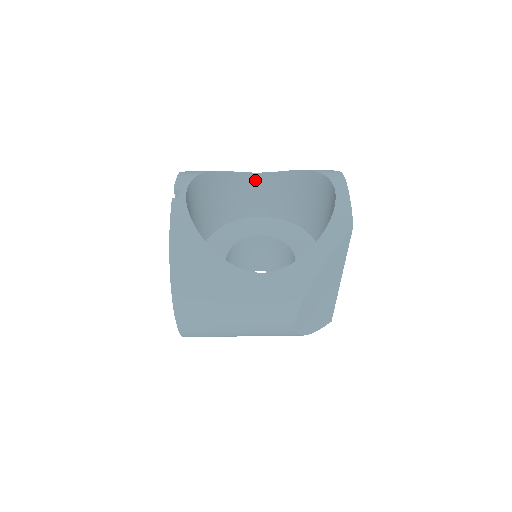
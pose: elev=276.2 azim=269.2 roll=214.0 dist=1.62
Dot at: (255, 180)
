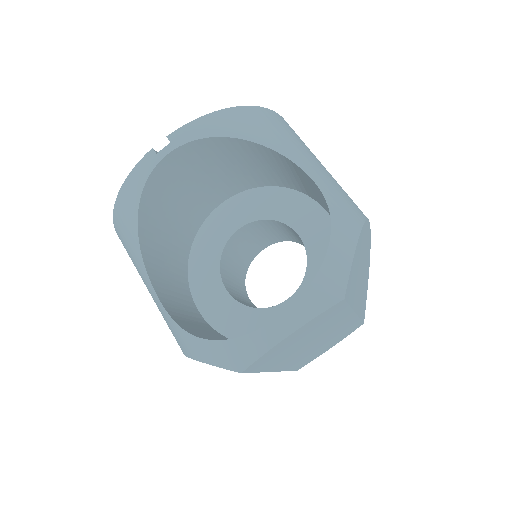
Dot at: (313, 183)
